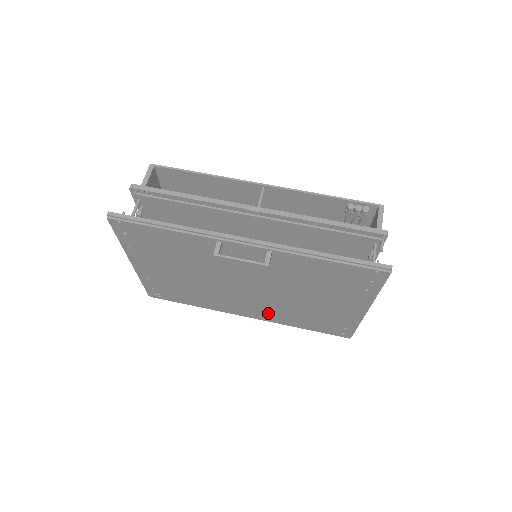
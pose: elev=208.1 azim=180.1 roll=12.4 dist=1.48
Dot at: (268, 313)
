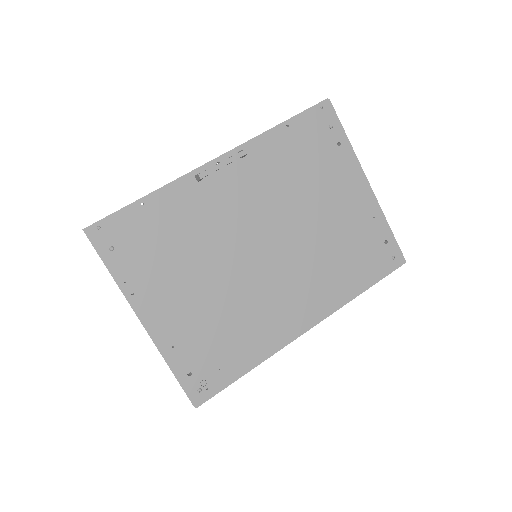
Dot at: (317, 292)
